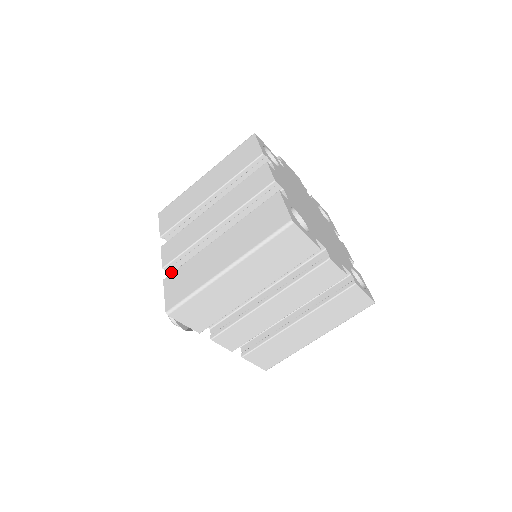
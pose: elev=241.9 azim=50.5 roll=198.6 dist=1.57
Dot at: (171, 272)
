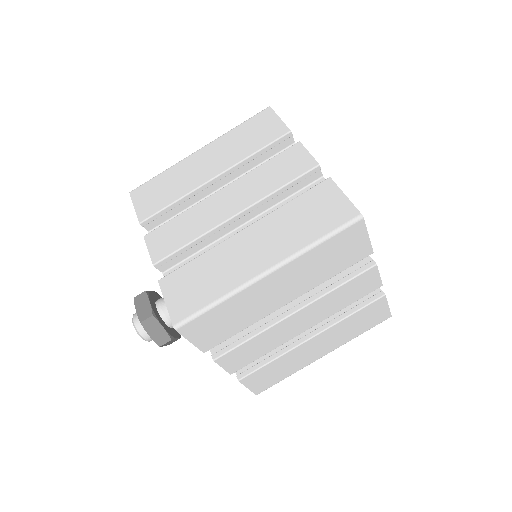
Dot at: (161, 271)
